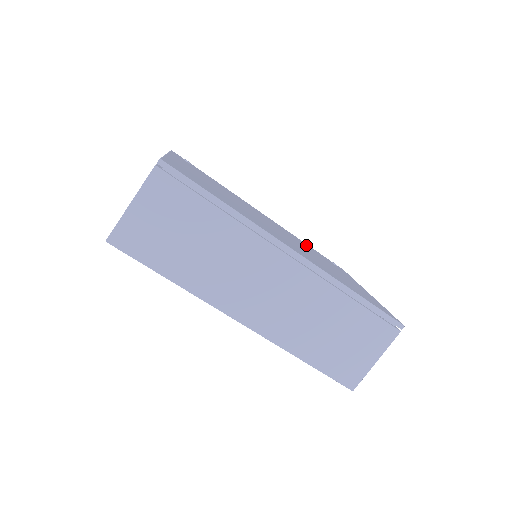
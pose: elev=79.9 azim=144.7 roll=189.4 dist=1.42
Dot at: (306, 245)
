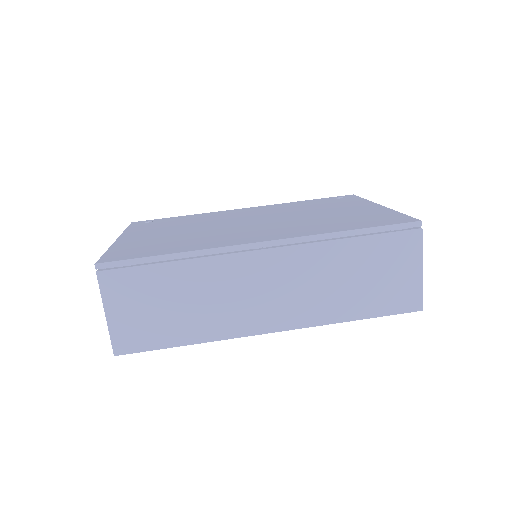
Dot at: (299, 204)
